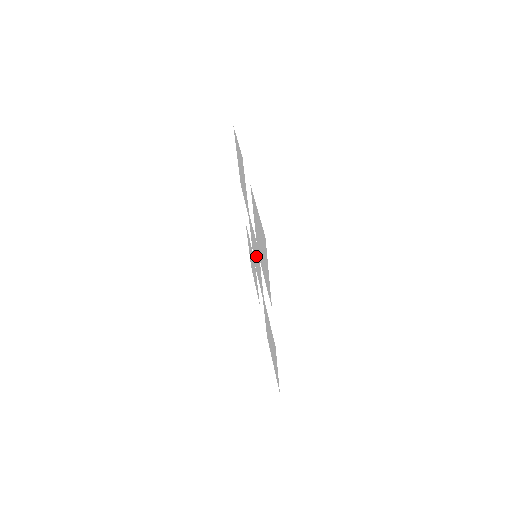
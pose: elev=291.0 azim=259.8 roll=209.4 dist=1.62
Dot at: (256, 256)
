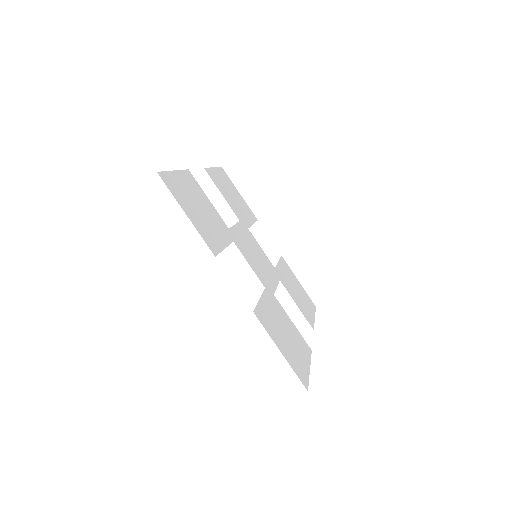
Dot at: (258, 262)
